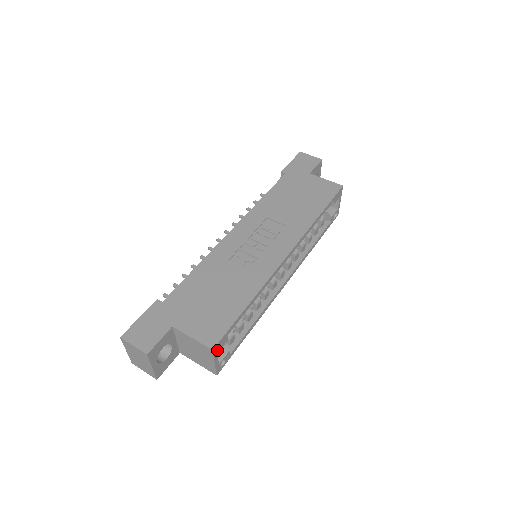
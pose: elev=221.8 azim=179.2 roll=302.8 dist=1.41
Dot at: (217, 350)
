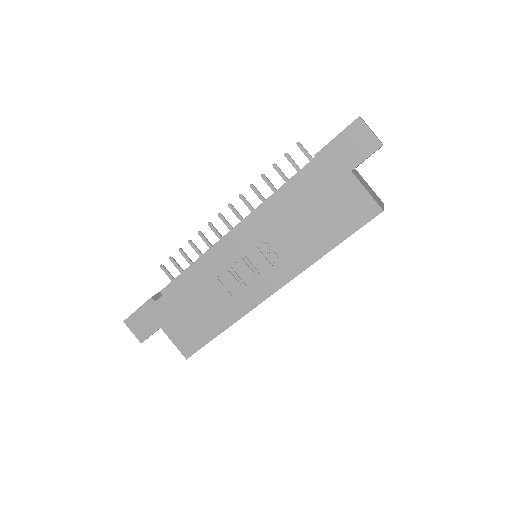
Dot at: occluded
